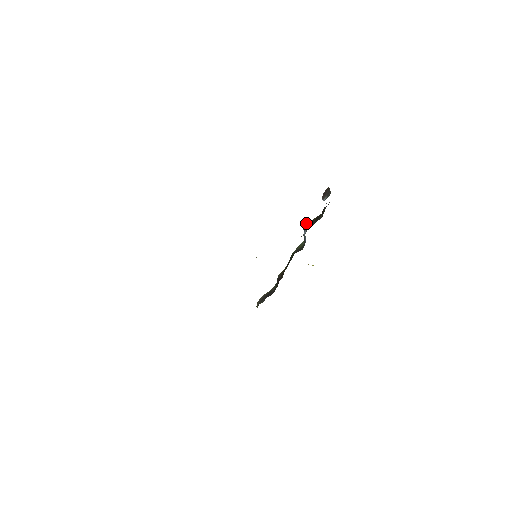
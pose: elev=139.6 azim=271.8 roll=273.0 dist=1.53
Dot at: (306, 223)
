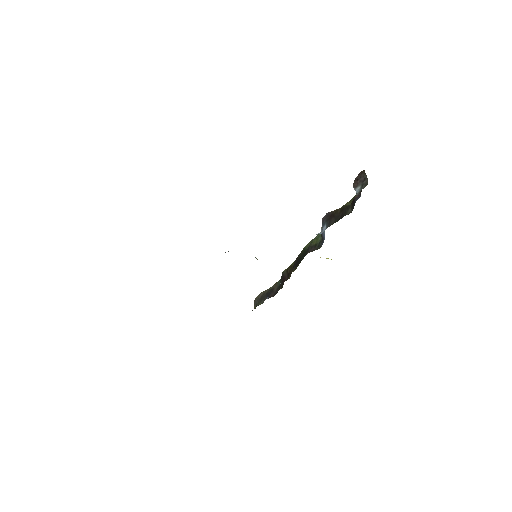
Dot at: (326, 213)
